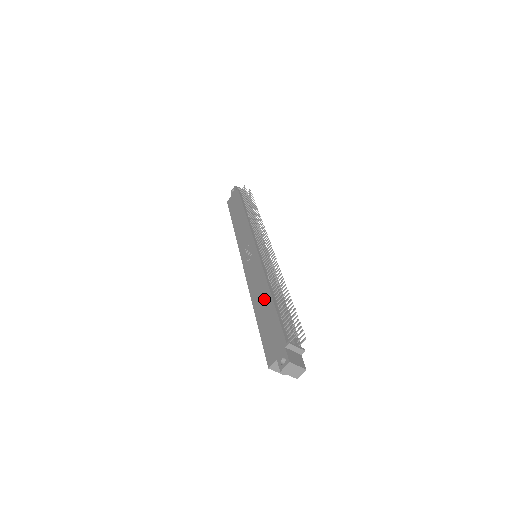
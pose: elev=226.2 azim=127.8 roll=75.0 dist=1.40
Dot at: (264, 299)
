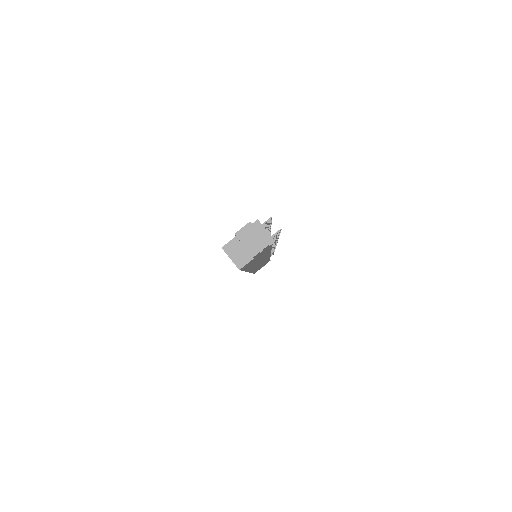
Dot at: occluded
